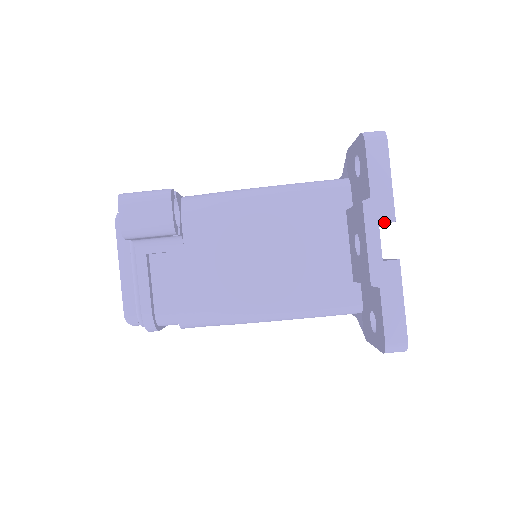
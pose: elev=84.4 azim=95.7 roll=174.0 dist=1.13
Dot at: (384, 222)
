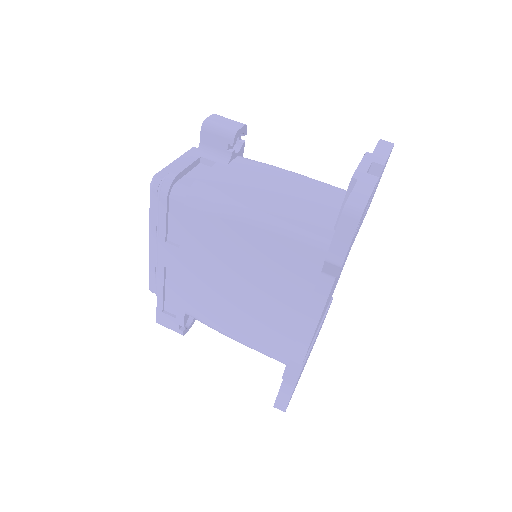
Dot at: (376, 163)
